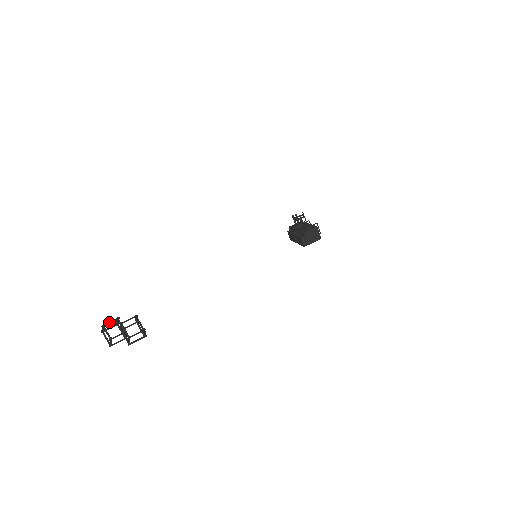
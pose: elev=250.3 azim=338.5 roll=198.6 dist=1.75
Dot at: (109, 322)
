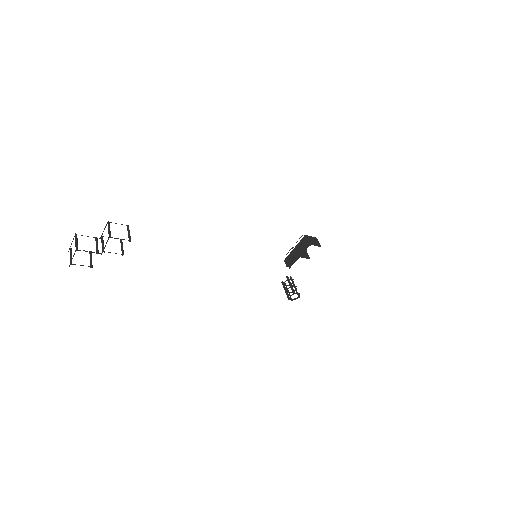
Dot at: occluded
